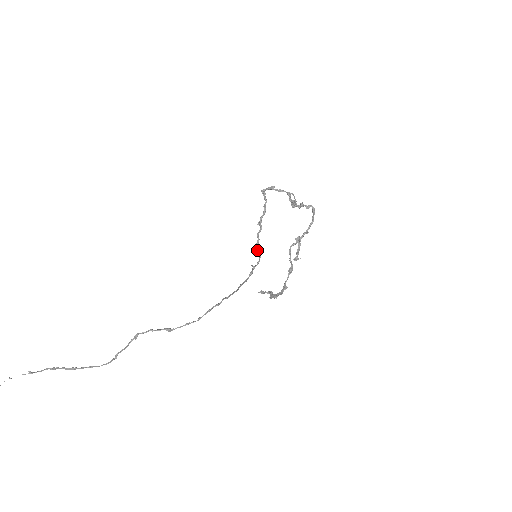
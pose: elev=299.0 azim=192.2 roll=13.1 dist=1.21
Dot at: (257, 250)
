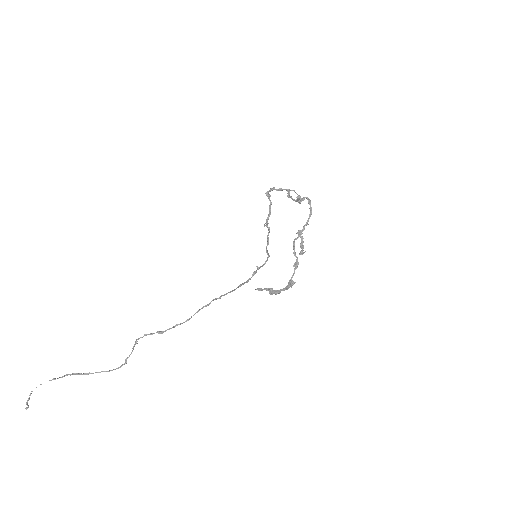
Dot at: (266, 251)
